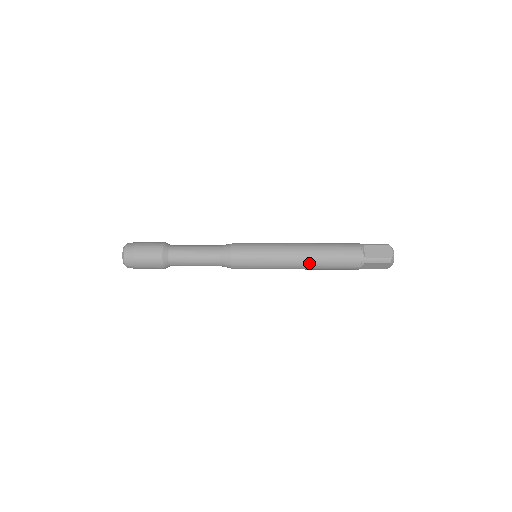
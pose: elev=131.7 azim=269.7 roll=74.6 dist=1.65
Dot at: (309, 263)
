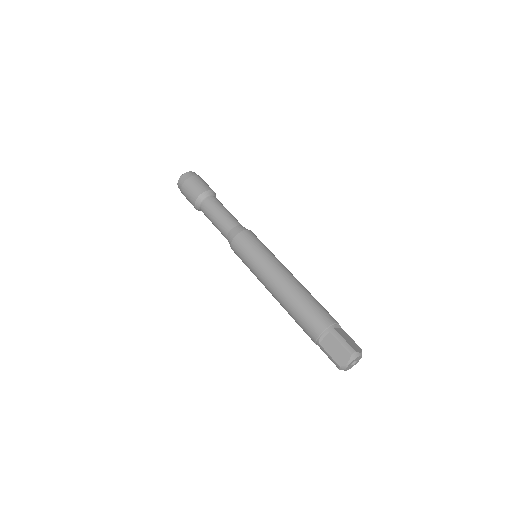
Dot at: (288, 287)
